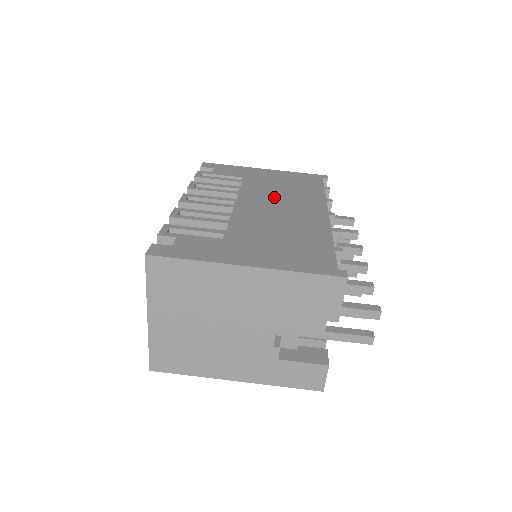
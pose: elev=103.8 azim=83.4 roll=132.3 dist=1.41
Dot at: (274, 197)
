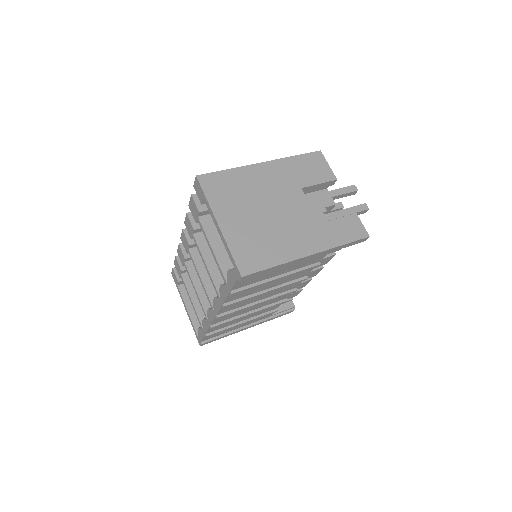
Dot at: occluded
